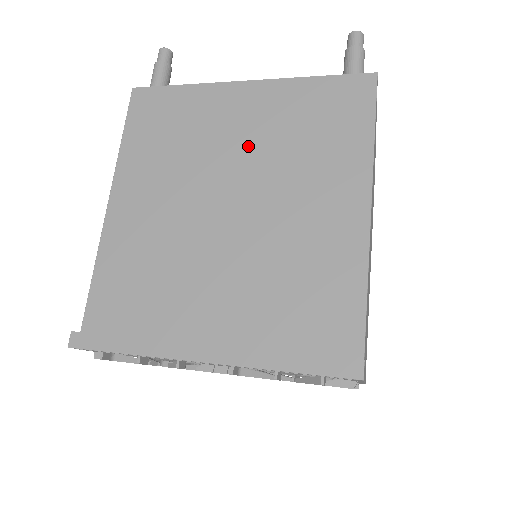
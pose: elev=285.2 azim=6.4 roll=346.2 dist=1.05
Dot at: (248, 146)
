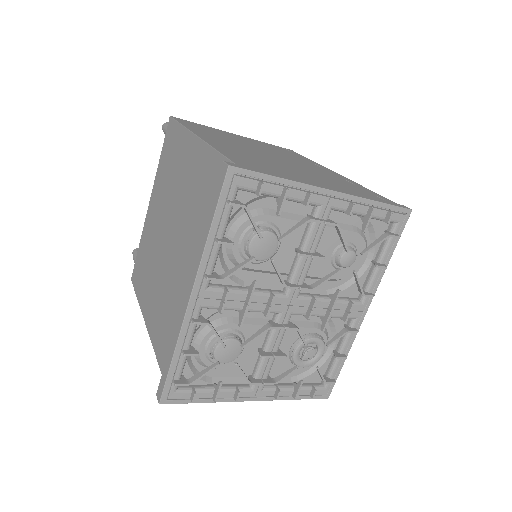
Dot at: (161, 213)
